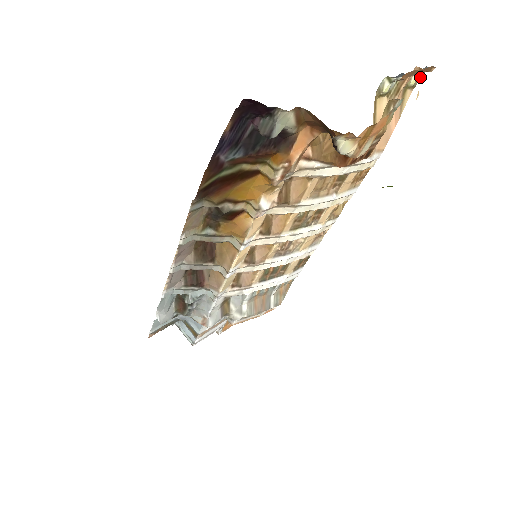
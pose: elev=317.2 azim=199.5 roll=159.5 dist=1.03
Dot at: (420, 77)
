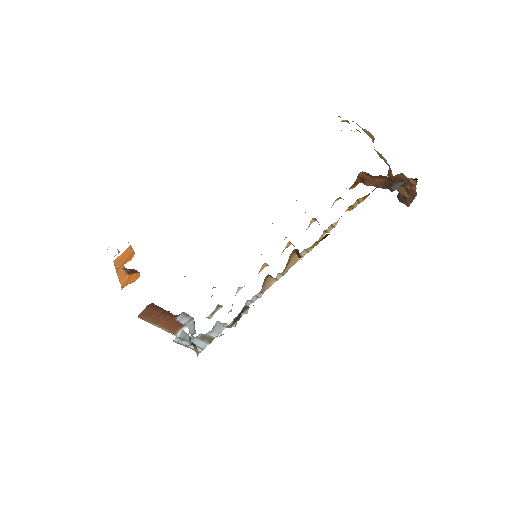
Dot at: occluded
